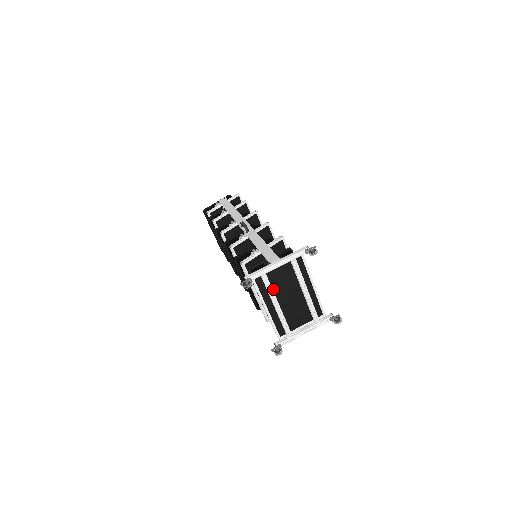
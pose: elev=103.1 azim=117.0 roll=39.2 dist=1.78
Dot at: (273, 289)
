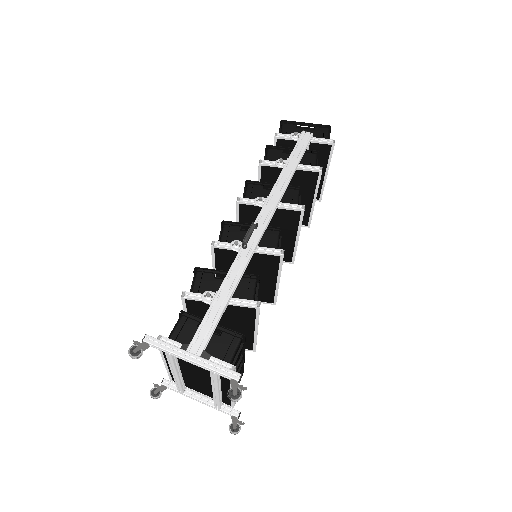
Dot at: (180, 361)
